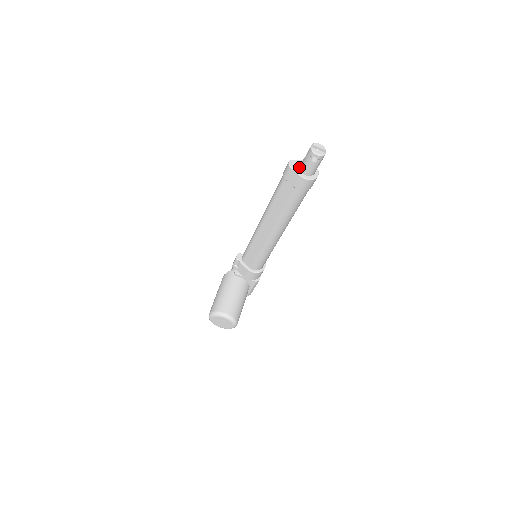
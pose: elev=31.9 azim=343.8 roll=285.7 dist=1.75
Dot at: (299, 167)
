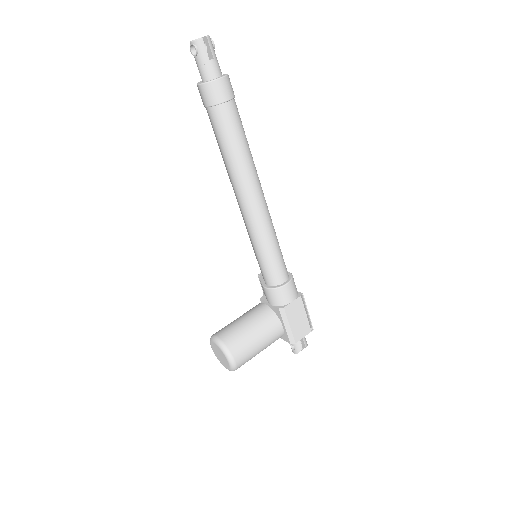
Dot at: occluded
